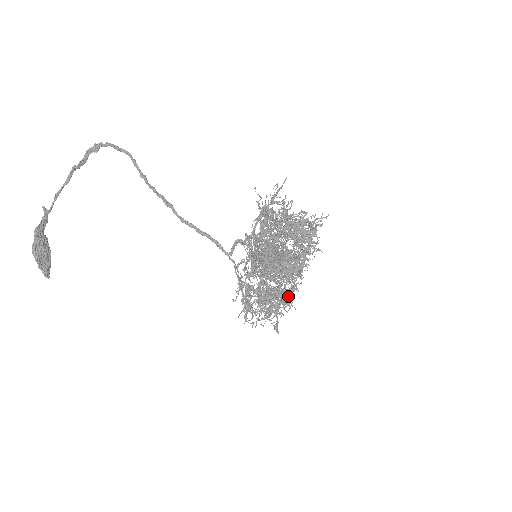
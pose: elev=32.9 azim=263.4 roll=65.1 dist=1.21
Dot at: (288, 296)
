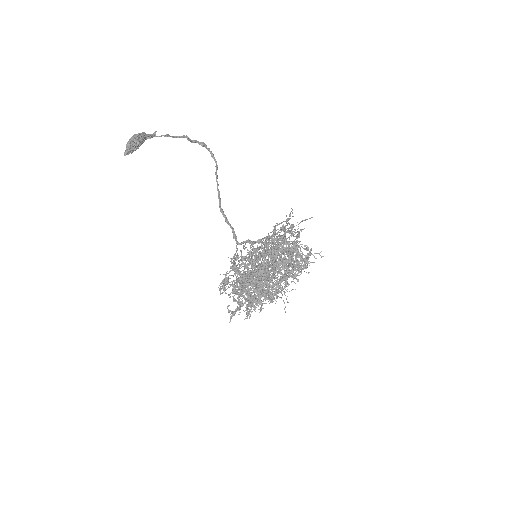
Dot at: (262, 291)
